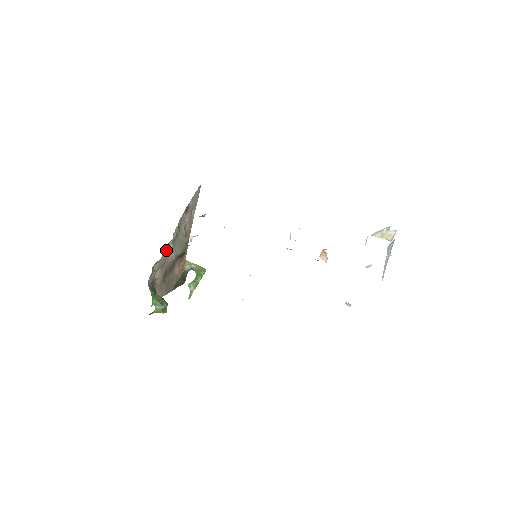
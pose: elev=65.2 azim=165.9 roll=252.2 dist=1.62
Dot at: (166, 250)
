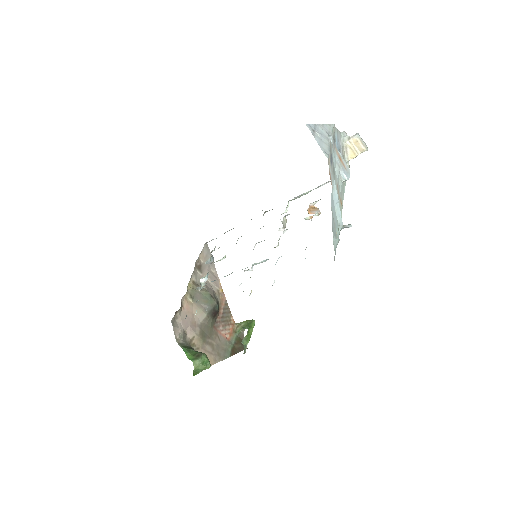
Dot at: (185, 305)
